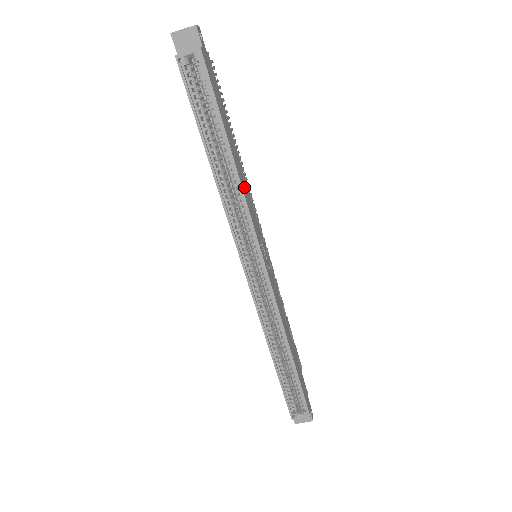
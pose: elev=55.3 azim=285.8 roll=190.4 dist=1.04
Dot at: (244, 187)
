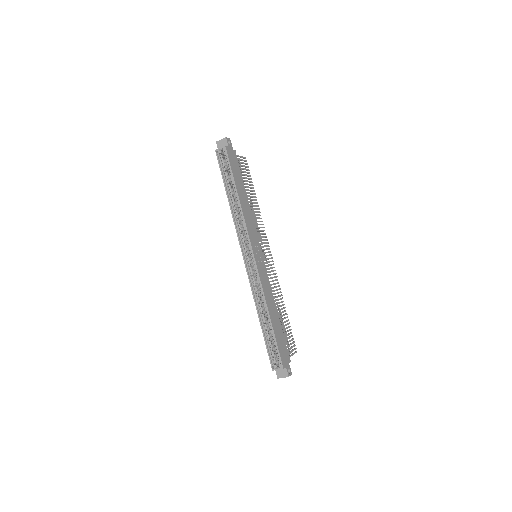
Dot at: (246, 212)
